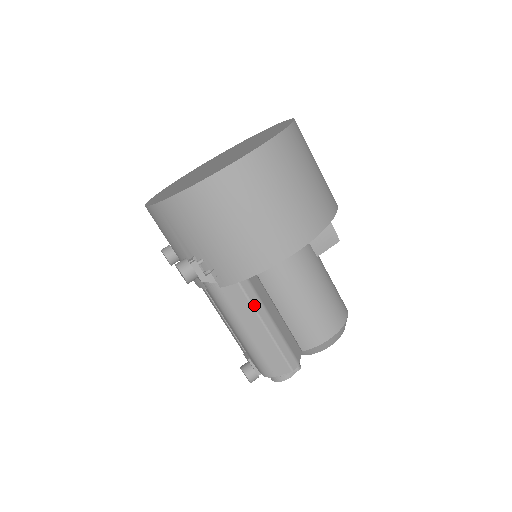
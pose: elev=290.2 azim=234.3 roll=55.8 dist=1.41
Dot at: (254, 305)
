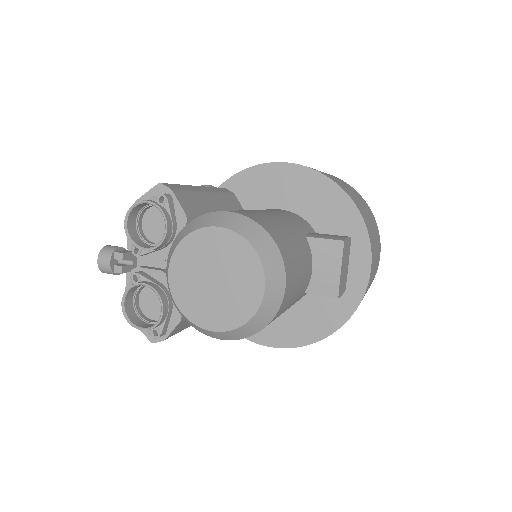
Dot at: (212, 188)
